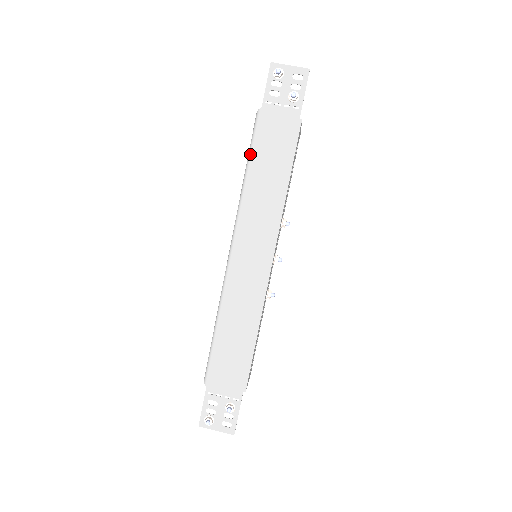
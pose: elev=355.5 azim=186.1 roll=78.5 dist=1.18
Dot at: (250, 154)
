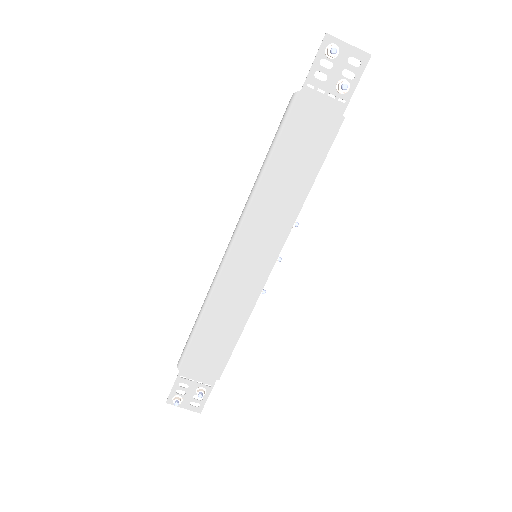
Dot at: (274, 145)
